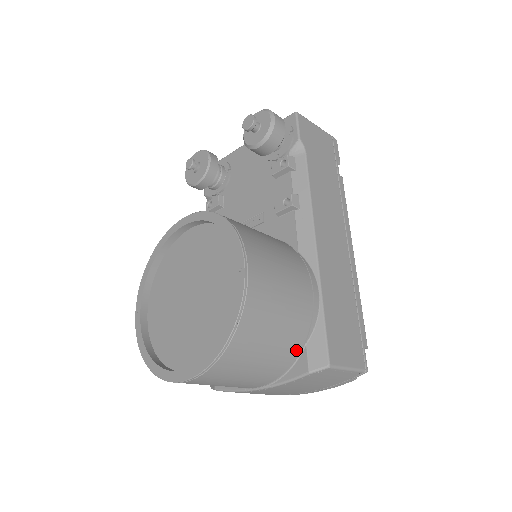
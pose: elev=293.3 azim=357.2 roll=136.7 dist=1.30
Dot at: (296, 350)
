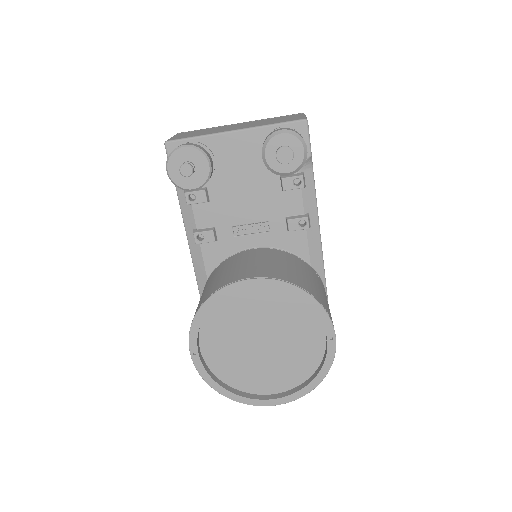
Dot at: occluded
